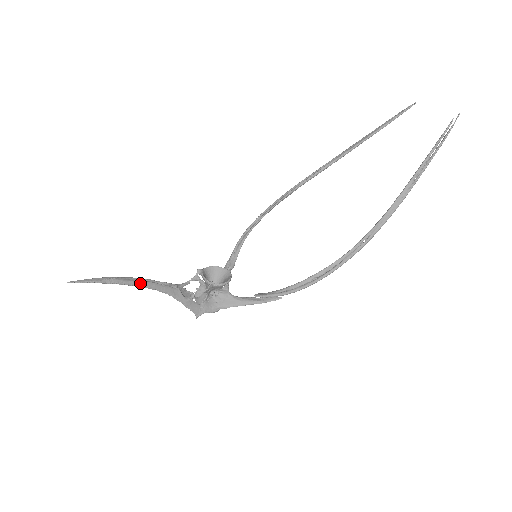
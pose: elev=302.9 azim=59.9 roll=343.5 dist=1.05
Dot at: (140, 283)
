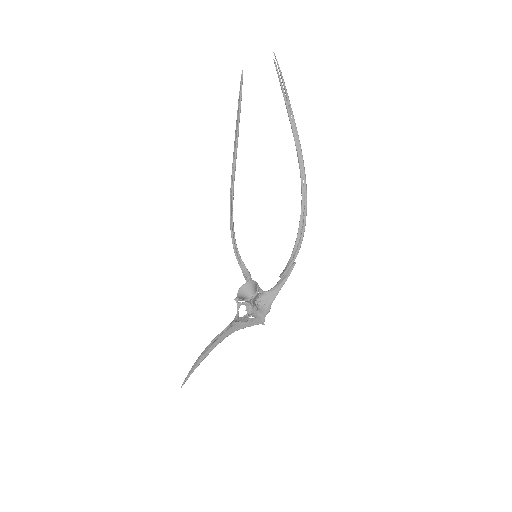
Dot at: (216, 343)
